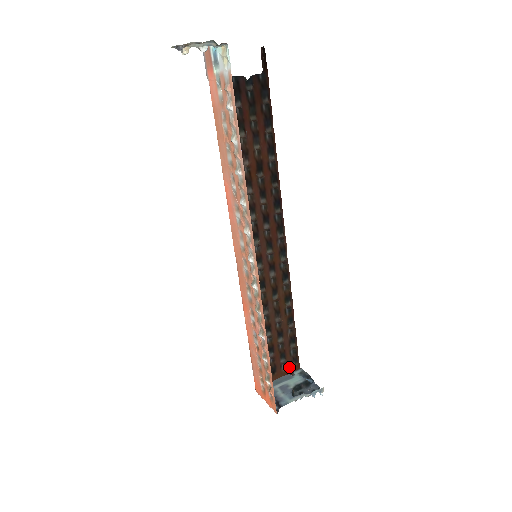
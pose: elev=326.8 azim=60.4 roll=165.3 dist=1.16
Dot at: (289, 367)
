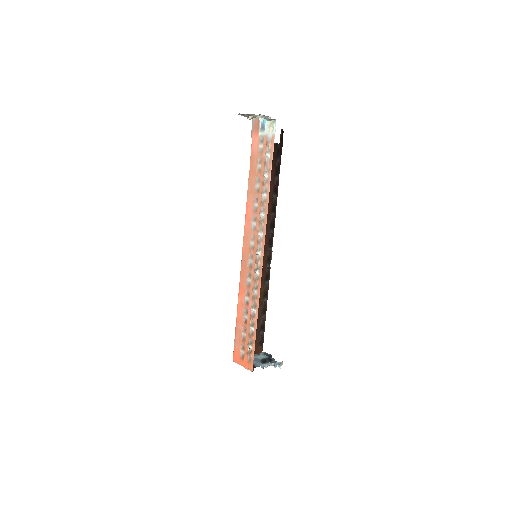
Dot at: (256, 349)
